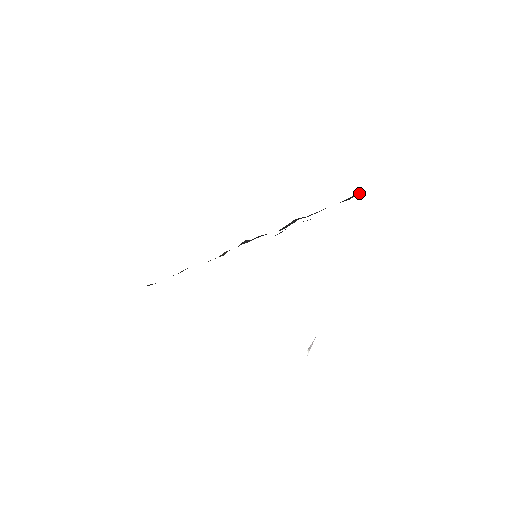
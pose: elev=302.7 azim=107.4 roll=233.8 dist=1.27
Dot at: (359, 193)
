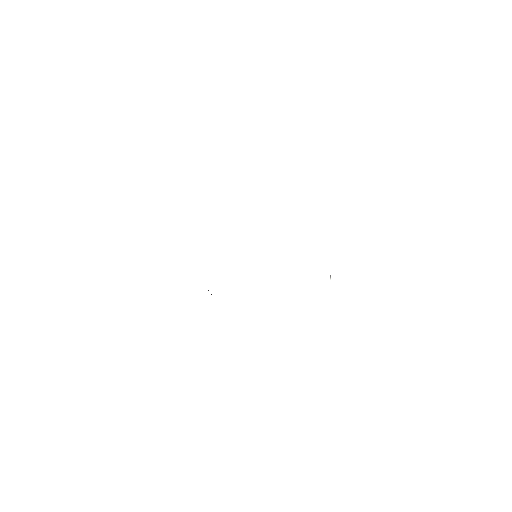
Dot at: occluded
